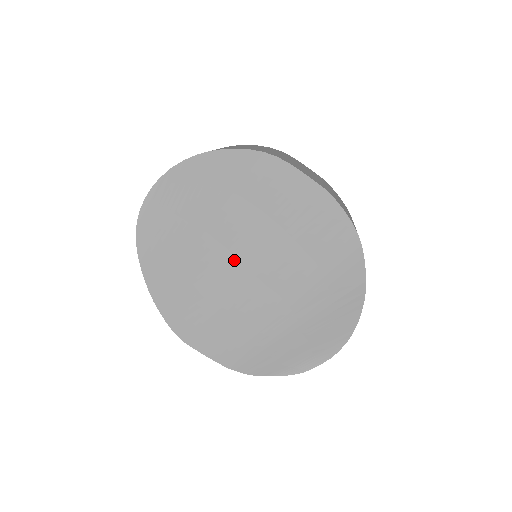
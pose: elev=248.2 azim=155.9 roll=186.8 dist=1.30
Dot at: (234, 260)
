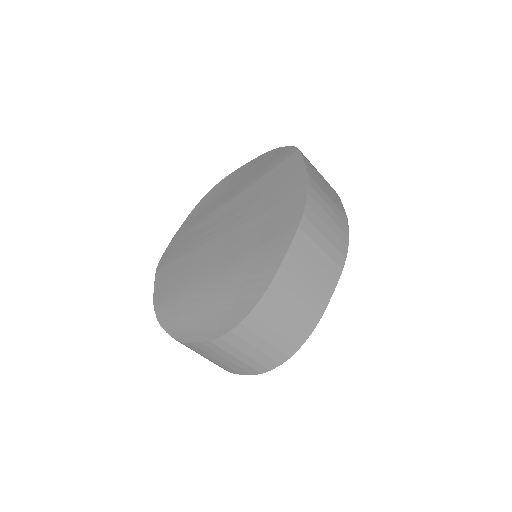
Dot at: (225, 219)
